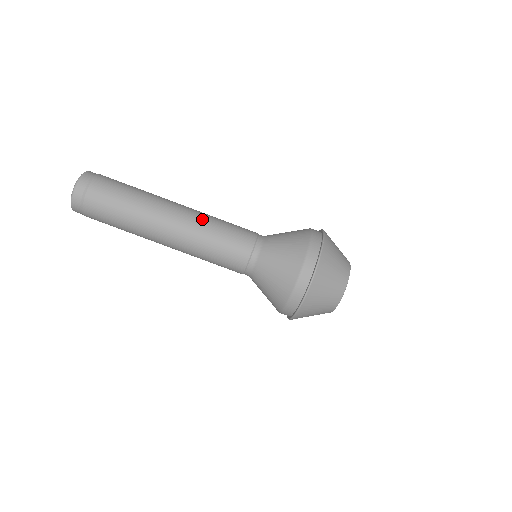
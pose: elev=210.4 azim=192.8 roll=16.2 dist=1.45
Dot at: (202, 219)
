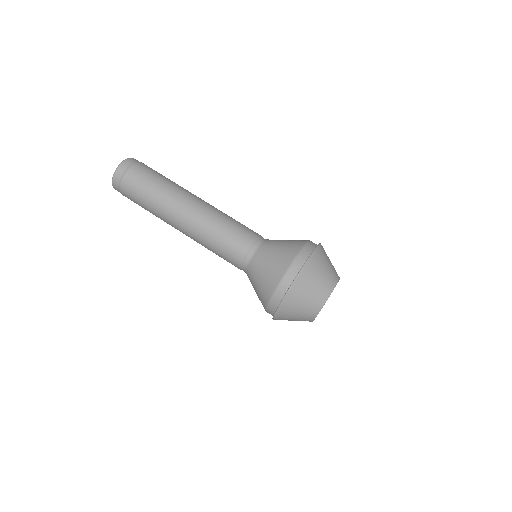
Dot at: occluded
